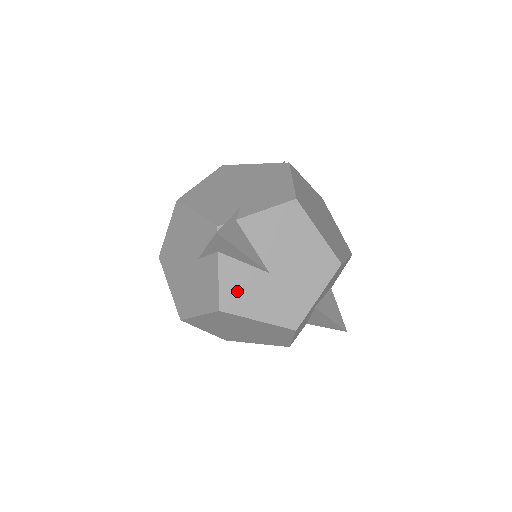
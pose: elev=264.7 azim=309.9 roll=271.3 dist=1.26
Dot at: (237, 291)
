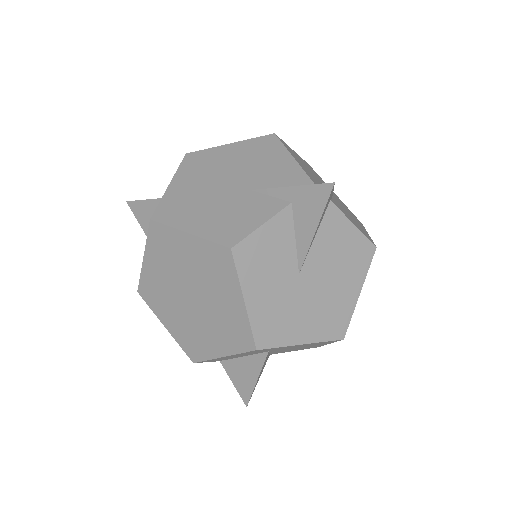
Dot at: (263, 253)
